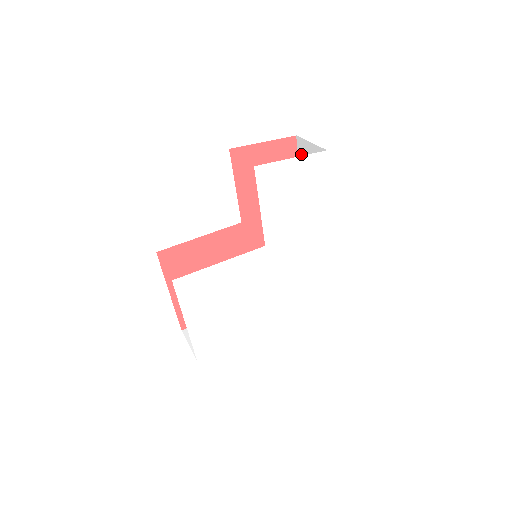
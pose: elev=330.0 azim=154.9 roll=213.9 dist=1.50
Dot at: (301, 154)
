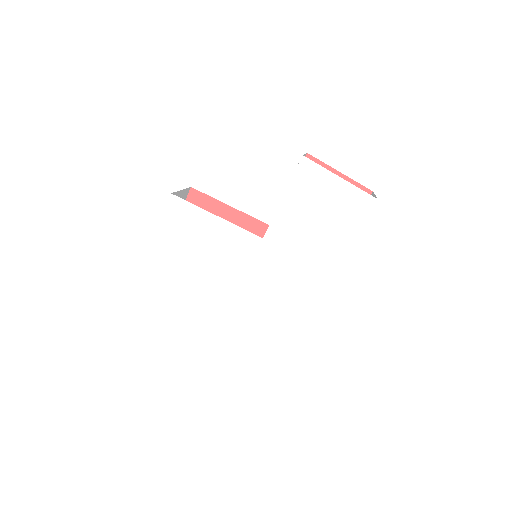
Dot at: occluded
